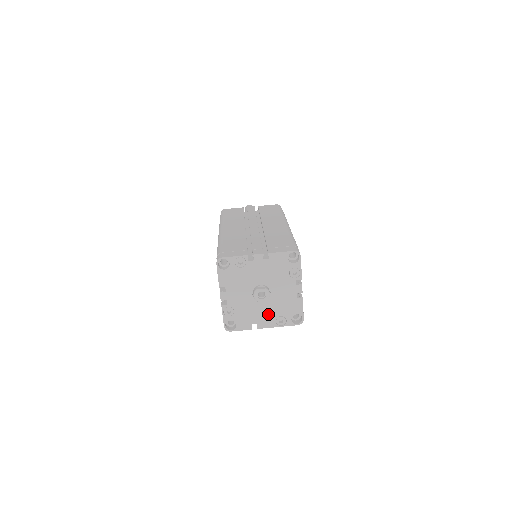
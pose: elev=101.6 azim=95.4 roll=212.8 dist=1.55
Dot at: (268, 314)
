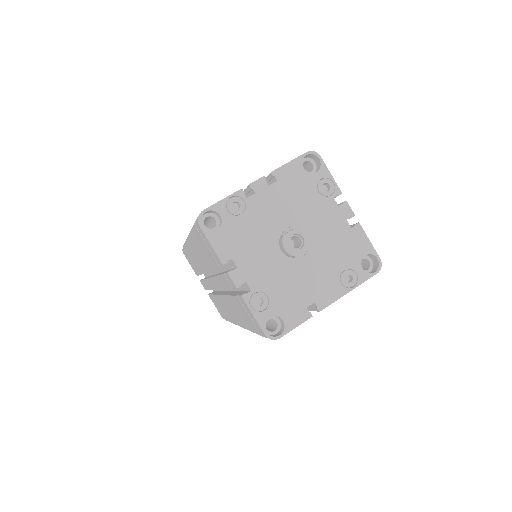
Dot at: (323, 276)
